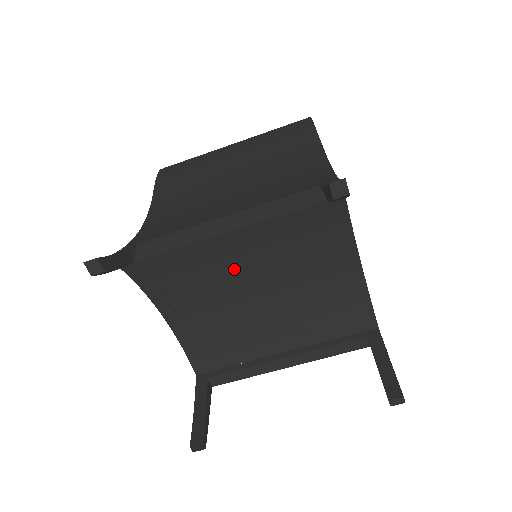
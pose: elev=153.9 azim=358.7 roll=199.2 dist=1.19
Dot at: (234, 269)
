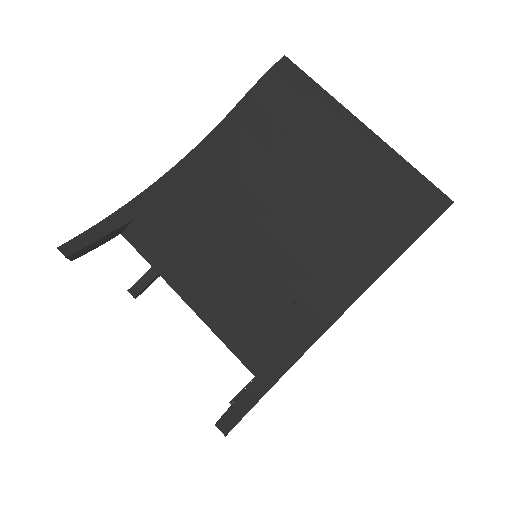
Dot at: occluded
